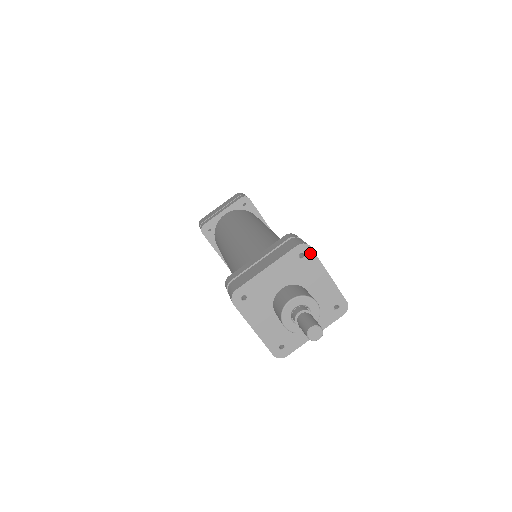
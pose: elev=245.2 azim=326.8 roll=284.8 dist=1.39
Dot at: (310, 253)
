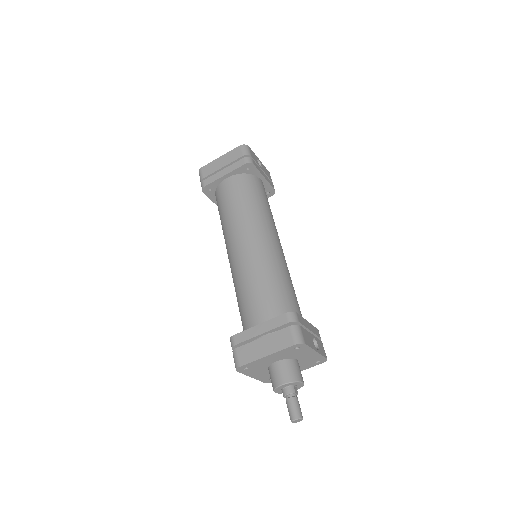
Dot at: (304, 346)
